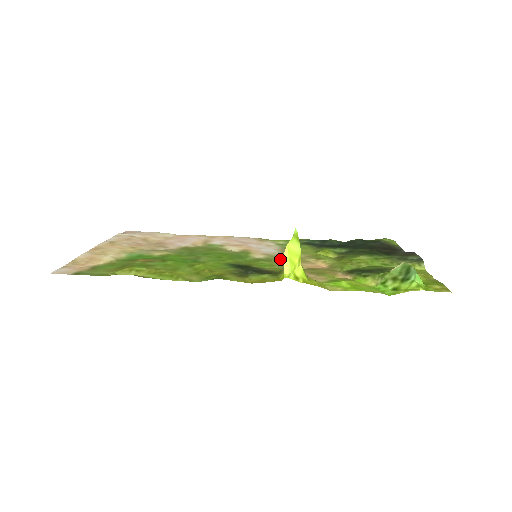
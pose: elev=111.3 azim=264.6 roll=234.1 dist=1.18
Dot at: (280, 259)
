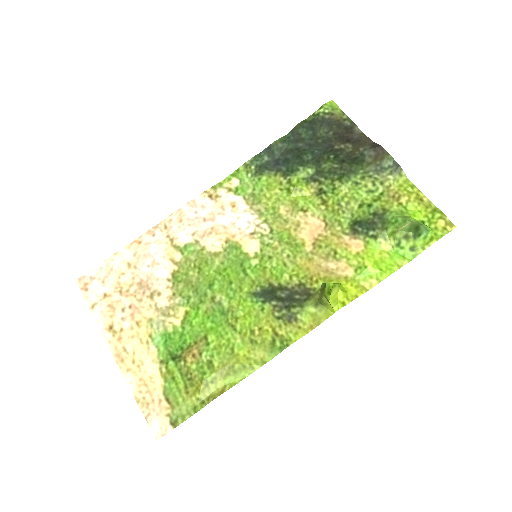
Dot at: (275, 240)
